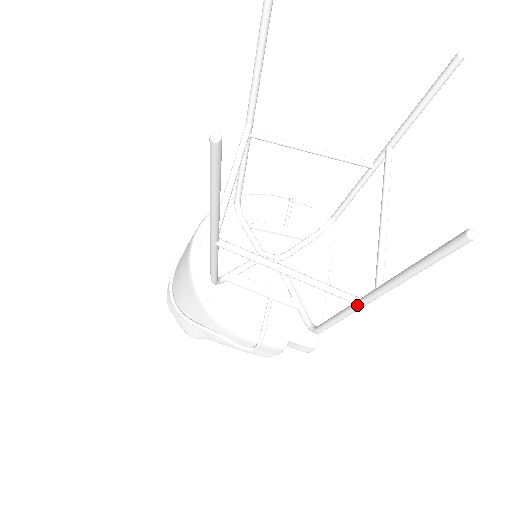
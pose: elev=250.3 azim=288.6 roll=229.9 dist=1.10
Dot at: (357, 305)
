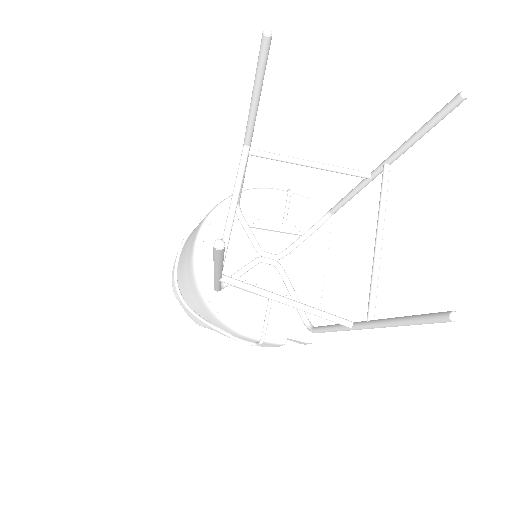
Dot at: (350, 328)
